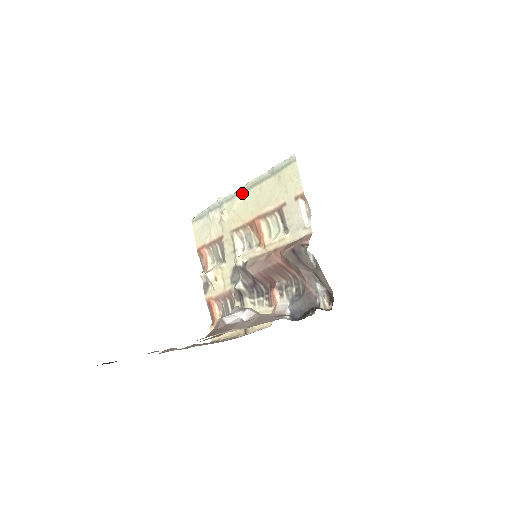
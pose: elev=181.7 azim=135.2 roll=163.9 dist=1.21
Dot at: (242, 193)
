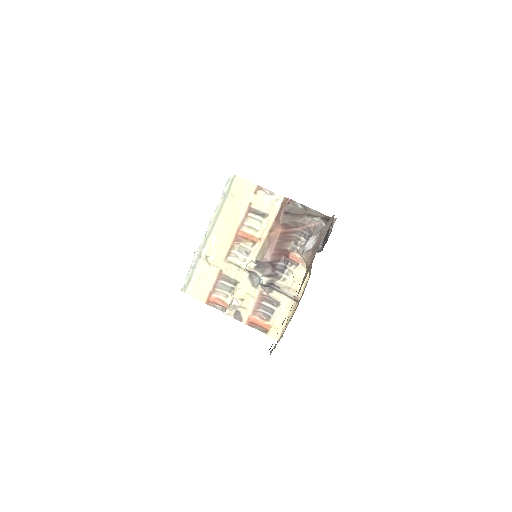
Dot at: (211, 230)
